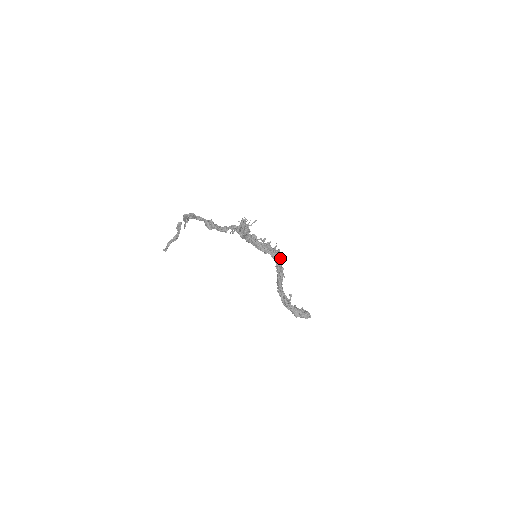
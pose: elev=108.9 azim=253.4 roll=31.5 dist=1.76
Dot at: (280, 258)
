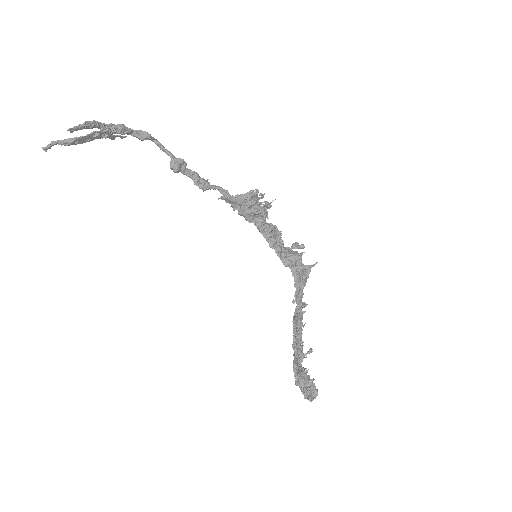
Dot at: (300, 285)
